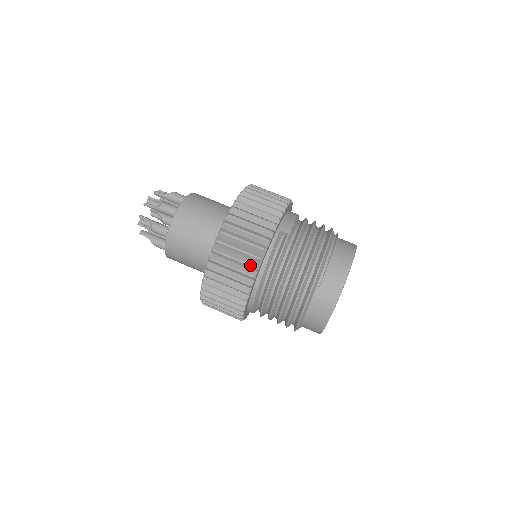
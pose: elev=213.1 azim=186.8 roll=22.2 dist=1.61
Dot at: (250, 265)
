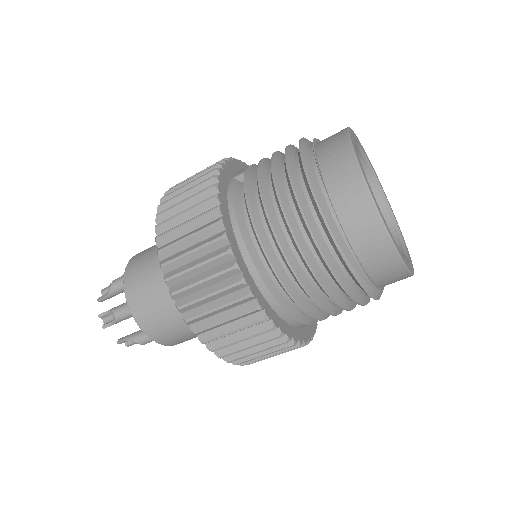
Dot at: (208, 227)
